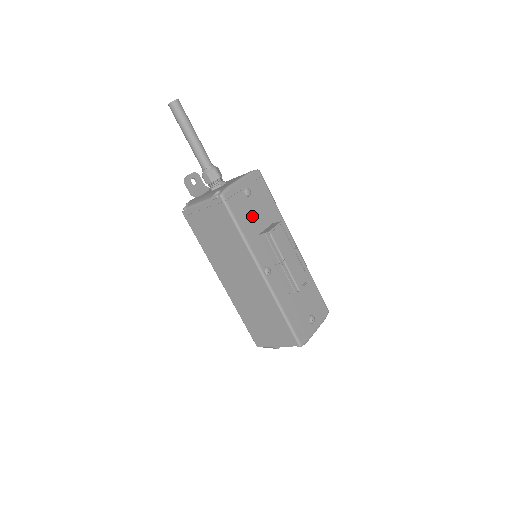
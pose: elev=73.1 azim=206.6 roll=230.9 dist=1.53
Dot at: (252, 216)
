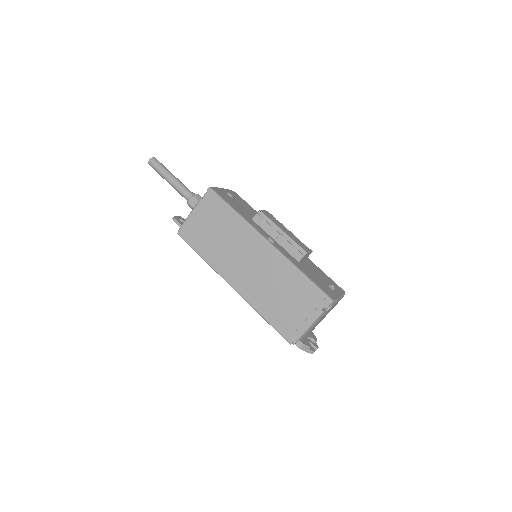
Dot at: (241, 208)
